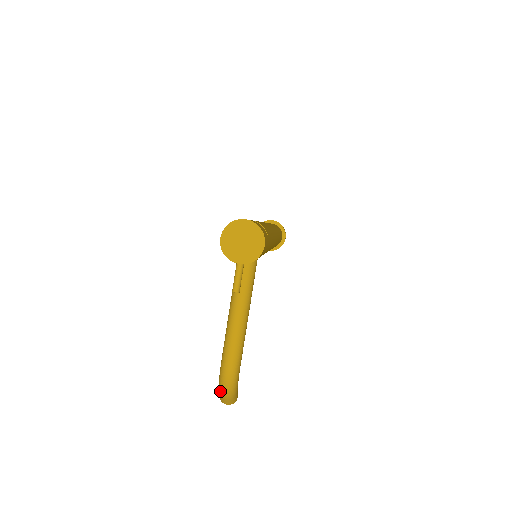
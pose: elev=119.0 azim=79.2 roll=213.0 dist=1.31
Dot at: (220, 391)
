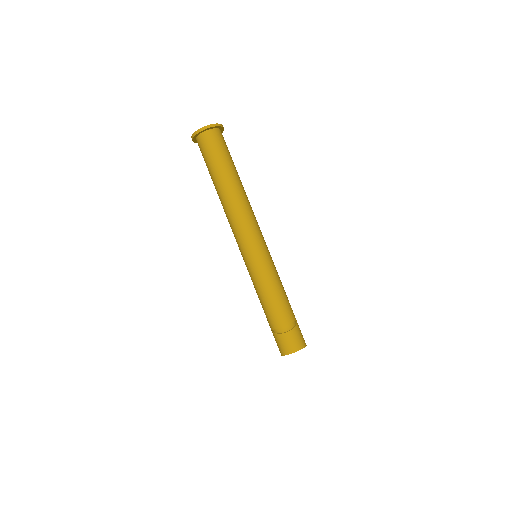
Dot at: occluded
